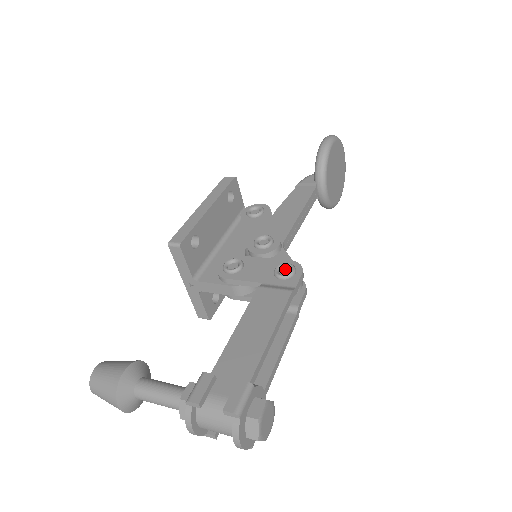
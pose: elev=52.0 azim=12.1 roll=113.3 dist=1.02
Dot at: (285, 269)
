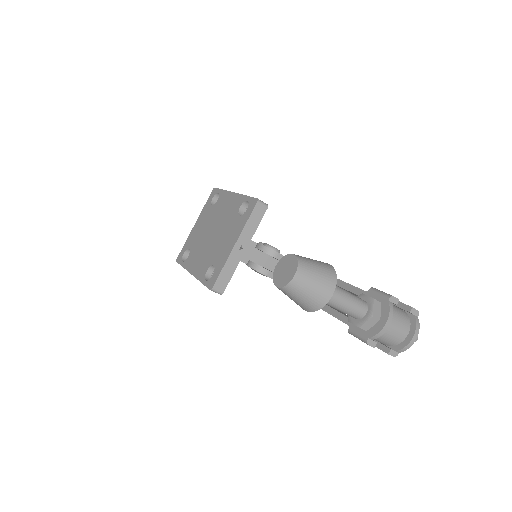
Dot at: occluded
